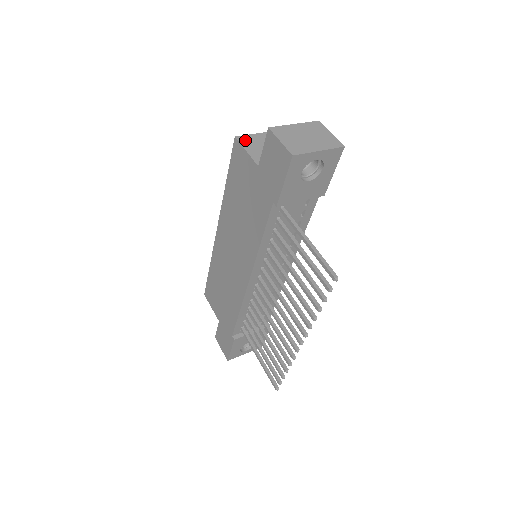
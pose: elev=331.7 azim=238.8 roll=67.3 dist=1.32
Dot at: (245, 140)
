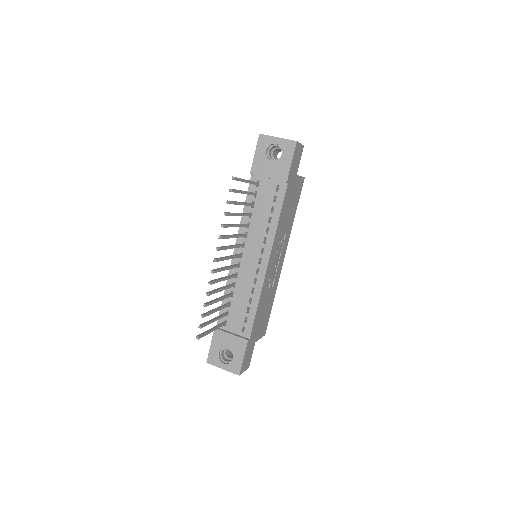
Dot at: occluded
